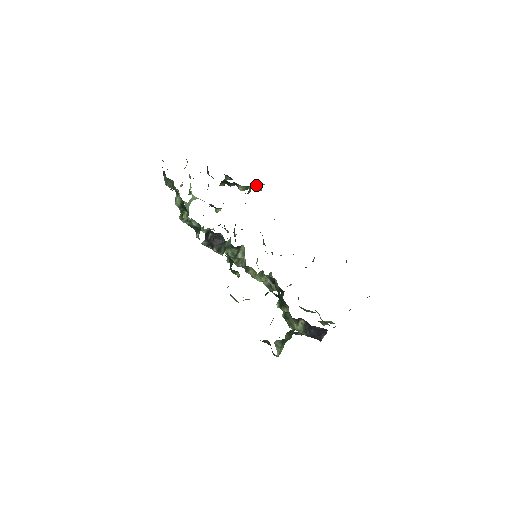
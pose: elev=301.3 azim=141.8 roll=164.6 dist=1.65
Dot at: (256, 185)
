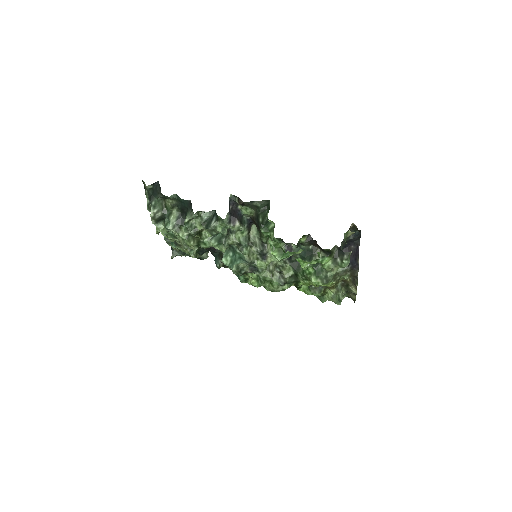
Dot at: occluded
